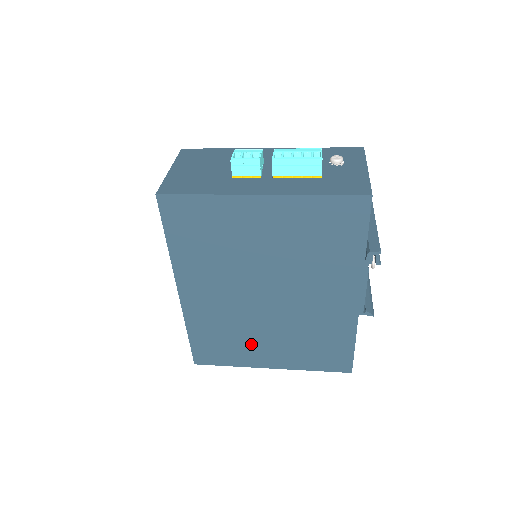
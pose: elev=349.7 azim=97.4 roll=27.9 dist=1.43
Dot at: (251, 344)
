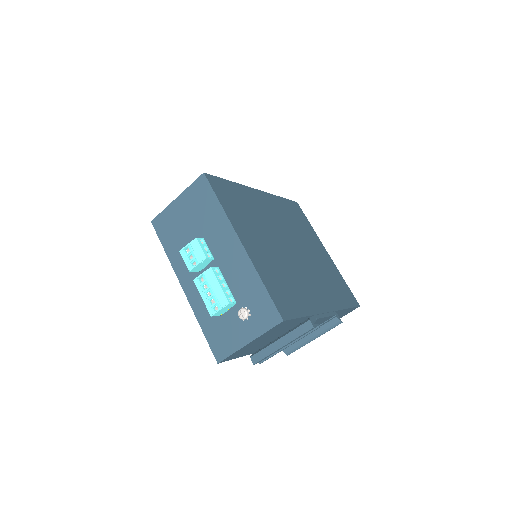
Dot at: occluded
